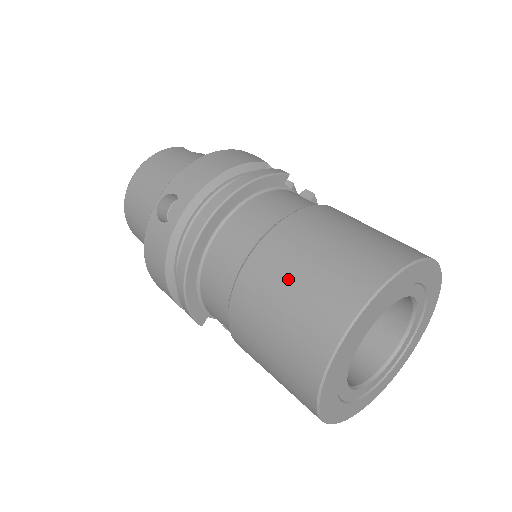
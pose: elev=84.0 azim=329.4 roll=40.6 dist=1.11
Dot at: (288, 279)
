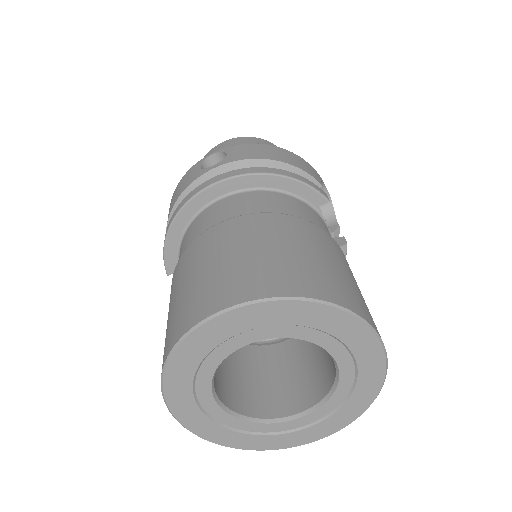
Dot at: (232, 249)
